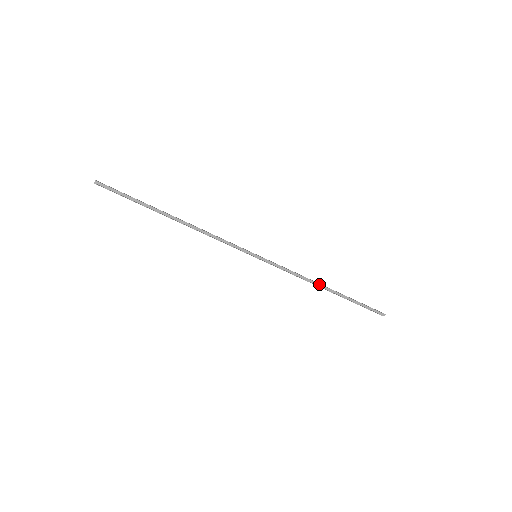
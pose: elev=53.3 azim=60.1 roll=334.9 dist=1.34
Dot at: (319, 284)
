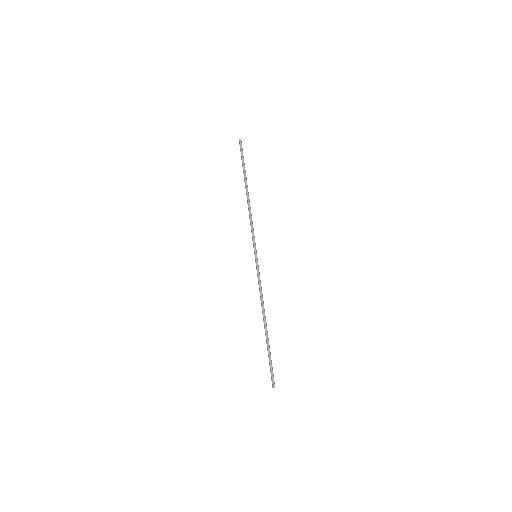
Dot at: occluded
